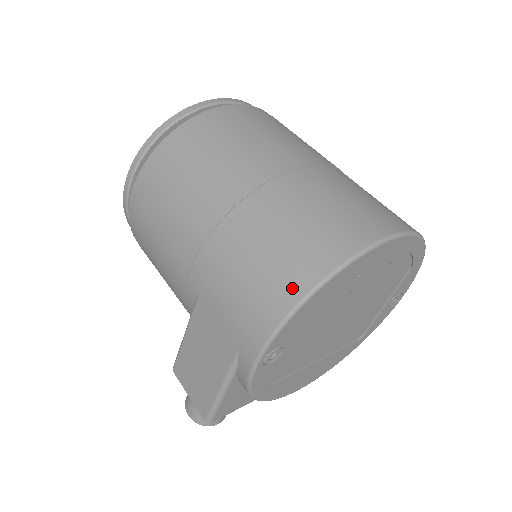
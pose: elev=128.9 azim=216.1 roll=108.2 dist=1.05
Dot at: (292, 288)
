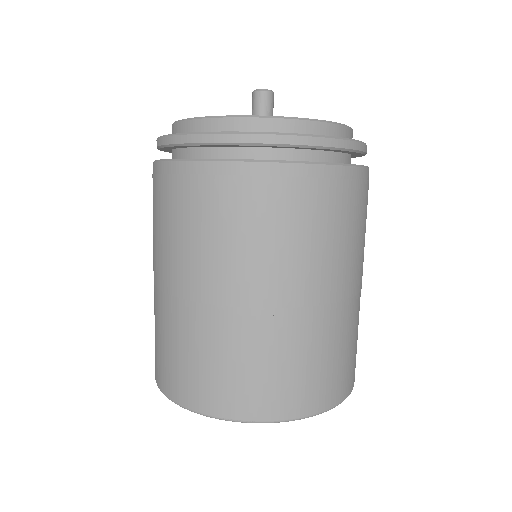
Dot at: (170, 388)
